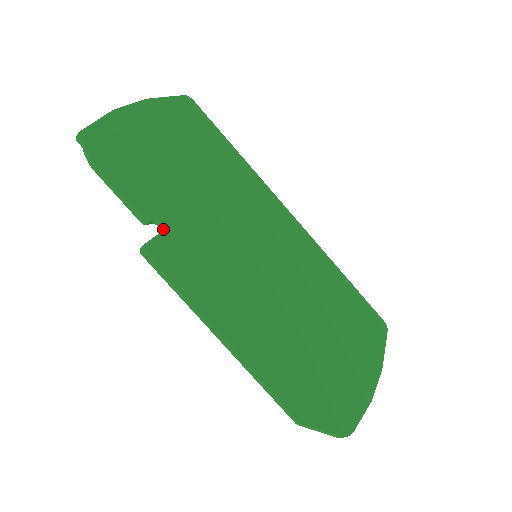
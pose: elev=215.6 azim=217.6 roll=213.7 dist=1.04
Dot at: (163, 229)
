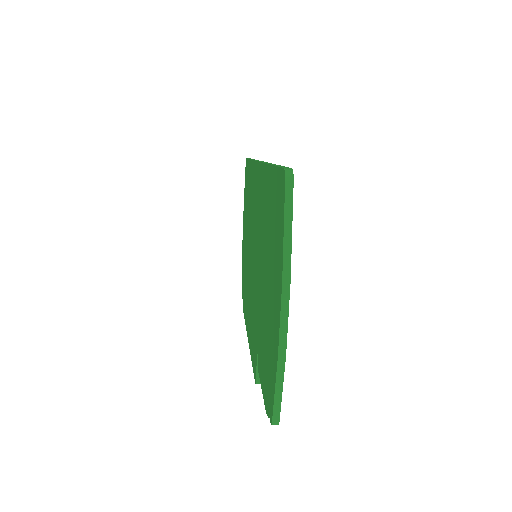
Dot at: occluded
